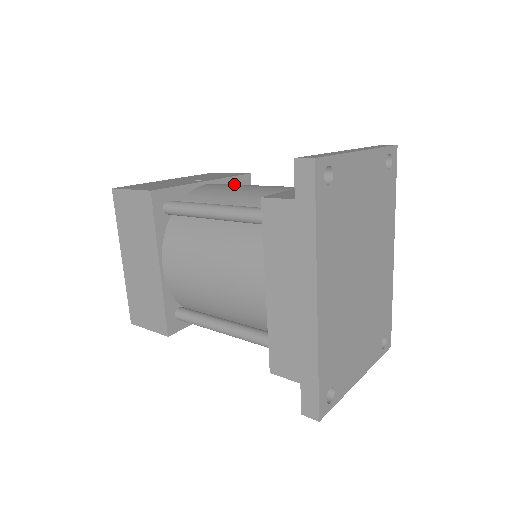
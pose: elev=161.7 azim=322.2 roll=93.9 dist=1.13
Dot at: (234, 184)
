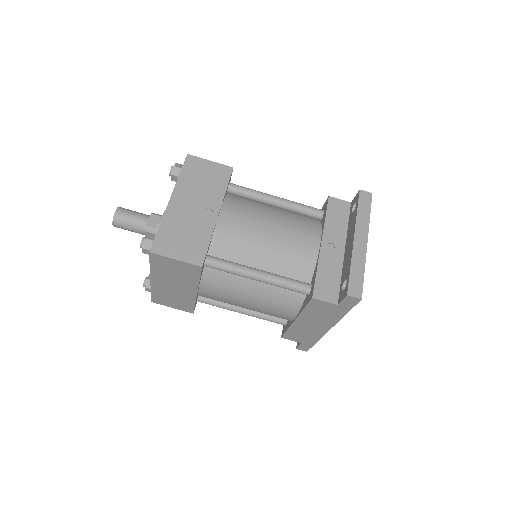
Dot at: occluded
